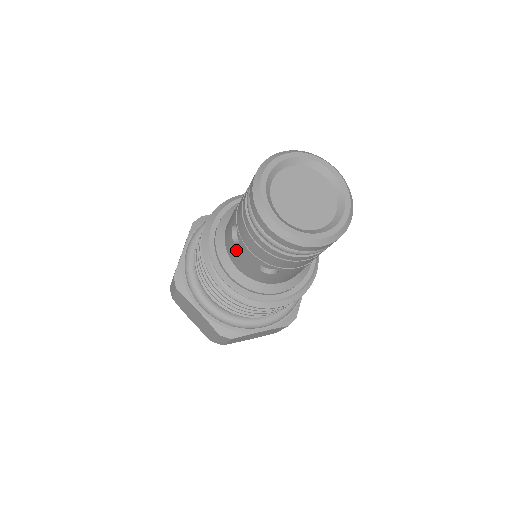
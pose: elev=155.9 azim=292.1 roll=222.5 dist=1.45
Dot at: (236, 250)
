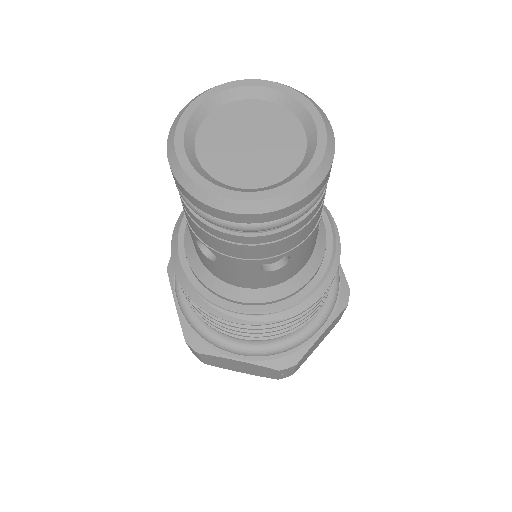
Dot at: (222, 268)
